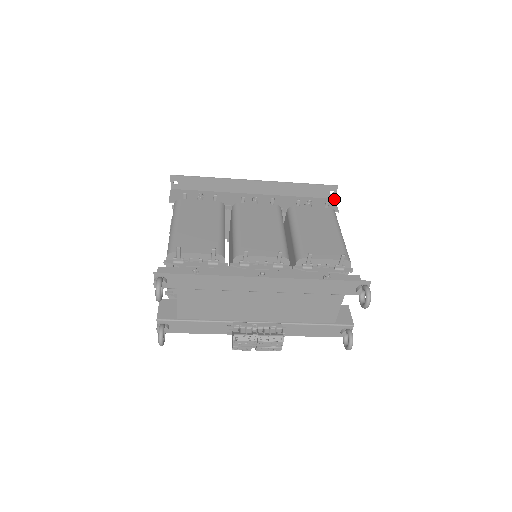
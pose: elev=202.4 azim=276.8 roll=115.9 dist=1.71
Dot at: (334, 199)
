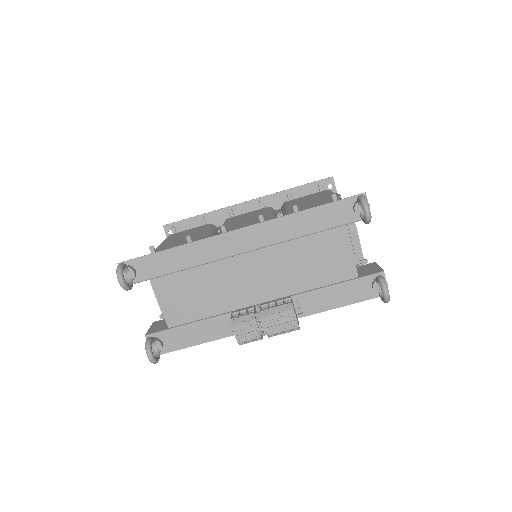
Dot at: (336, 193)
